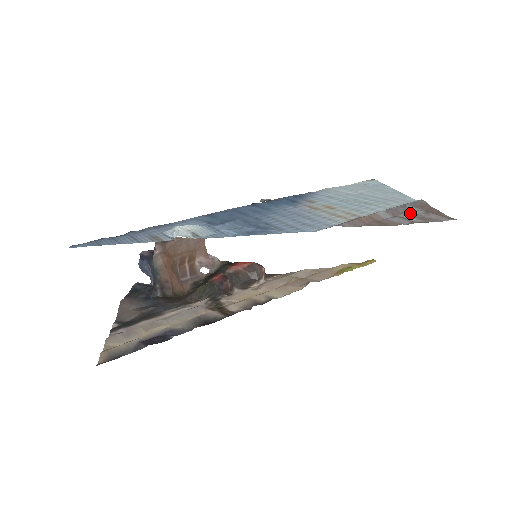
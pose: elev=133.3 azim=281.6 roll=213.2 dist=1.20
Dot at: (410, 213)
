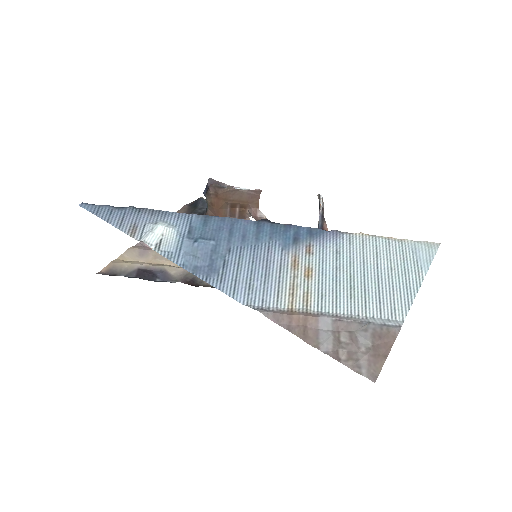
Dot at: (350, 339)
